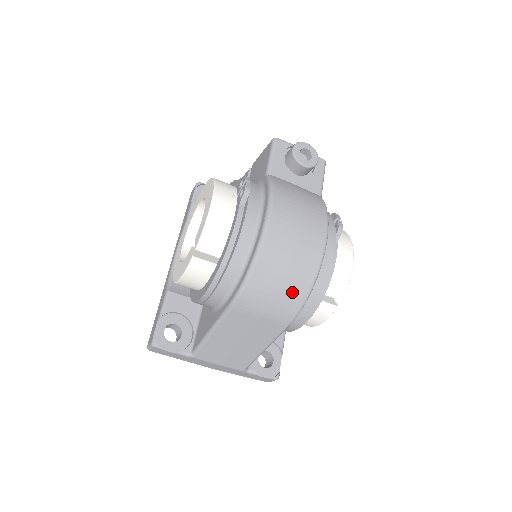
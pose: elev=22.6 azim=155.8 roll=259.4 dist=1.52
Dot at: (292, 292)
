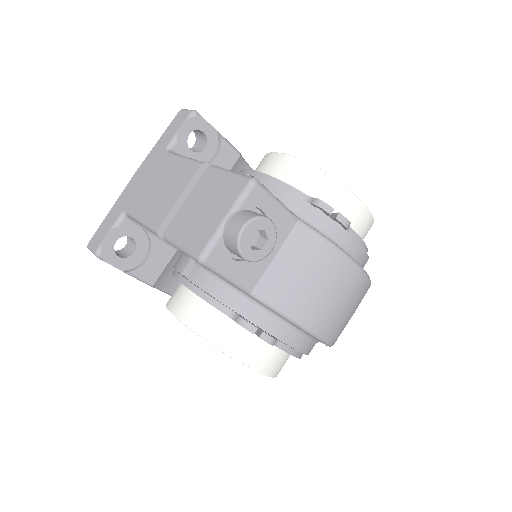
Dot at: occluded
